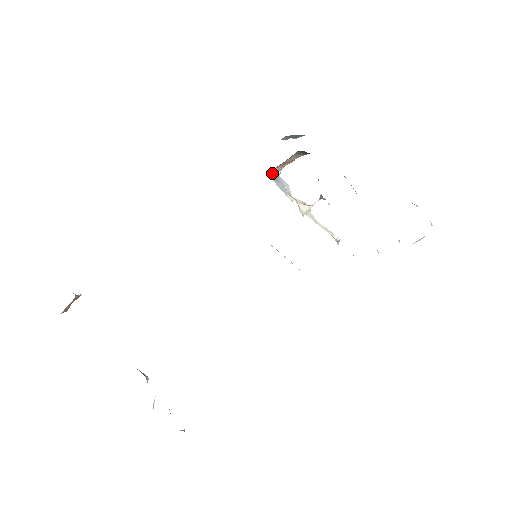
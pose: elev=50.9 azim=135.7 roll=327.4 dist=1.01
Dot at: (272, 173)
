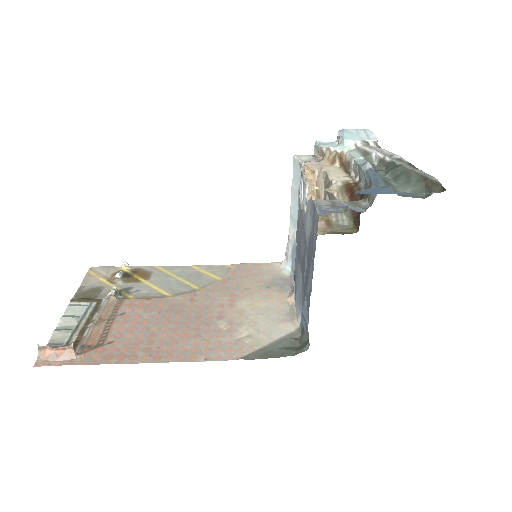
Dot at: occluded
